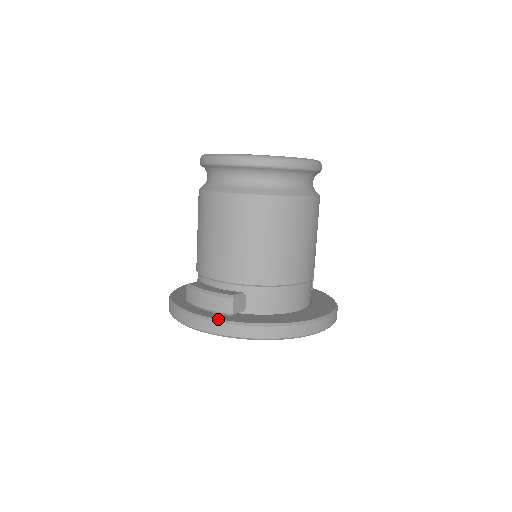
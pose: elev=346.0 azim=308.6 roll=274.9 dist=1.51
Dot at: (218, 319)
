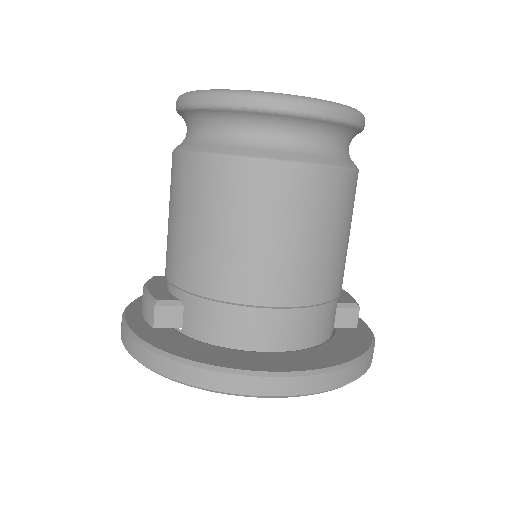
Dot at: (130, 329)
